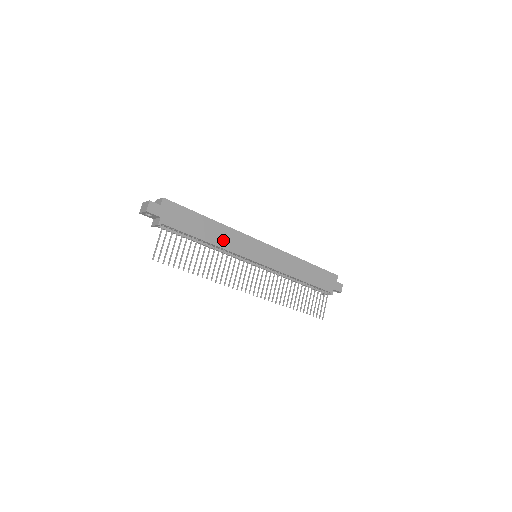
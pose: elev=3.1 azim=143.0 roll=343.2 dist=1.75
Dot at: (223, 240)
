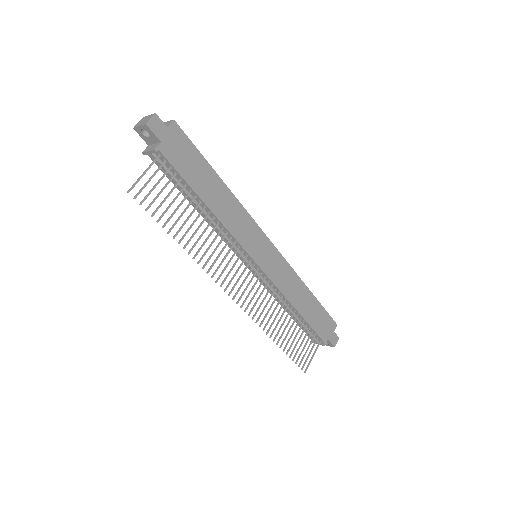
Dot at: (226, 214)
